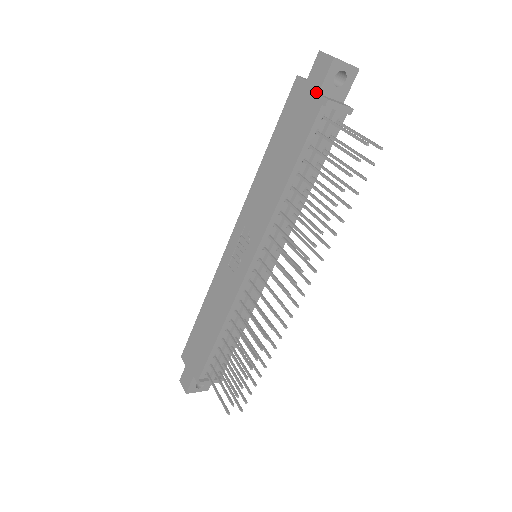
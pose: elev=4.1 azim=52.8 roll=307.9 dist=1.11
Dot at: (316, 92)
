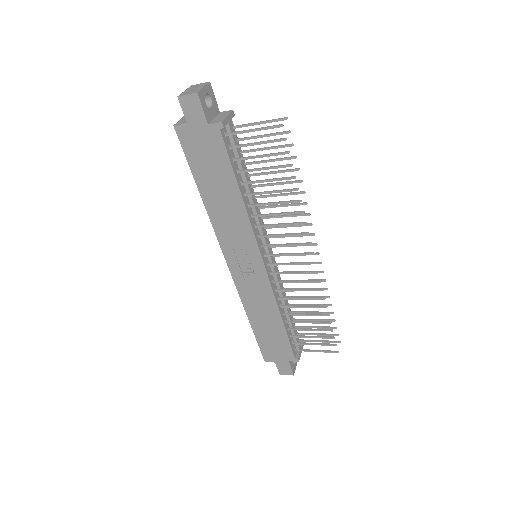
Dot at: (205, 125)
